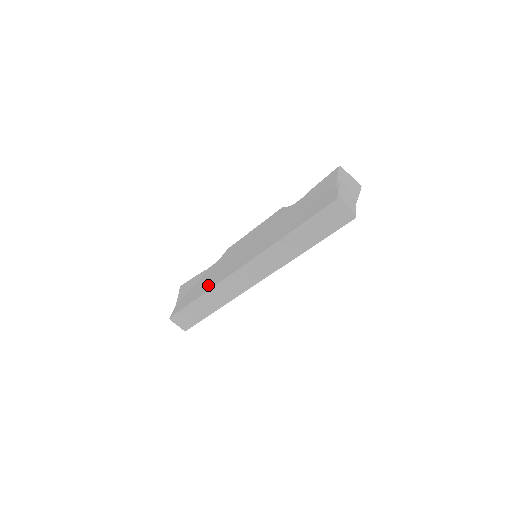
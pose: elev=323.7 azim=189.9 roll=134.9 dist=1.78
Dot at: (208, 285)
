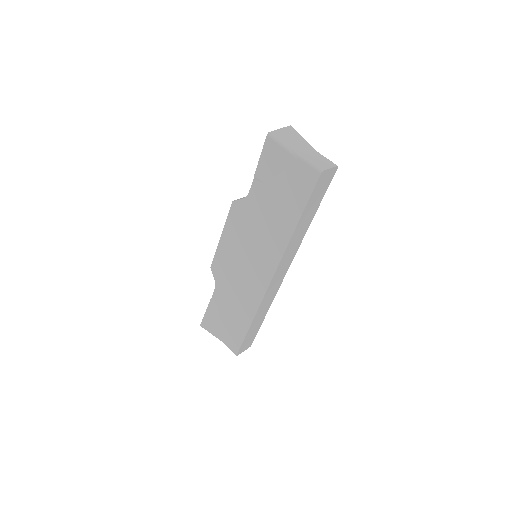
Dot at: (245, 312)
